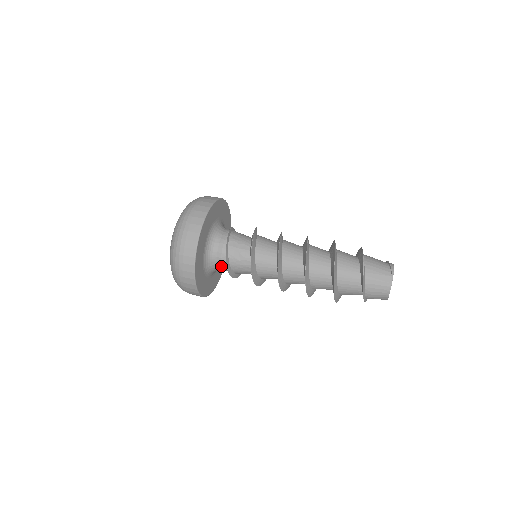
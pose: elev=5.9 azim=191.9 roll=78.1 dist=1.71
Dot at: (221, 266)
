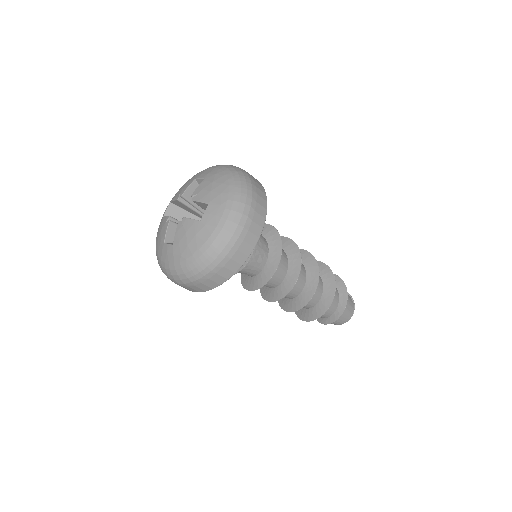
Dot at: occluded
